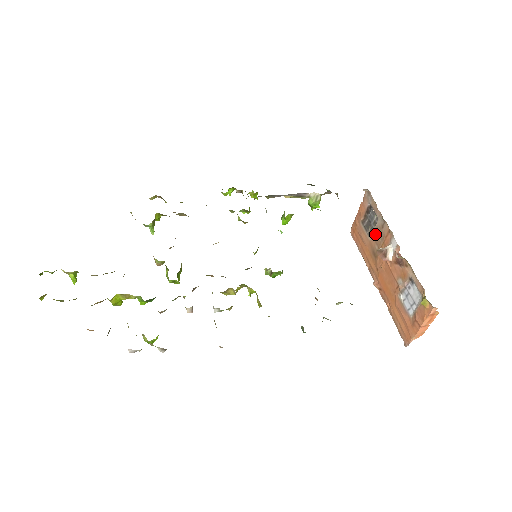
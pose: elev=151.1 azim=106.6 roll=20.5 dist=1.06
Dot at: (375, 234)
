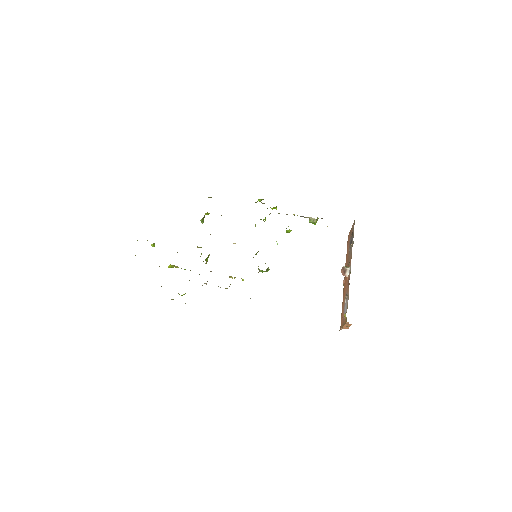
Dot at: (350, 252)
